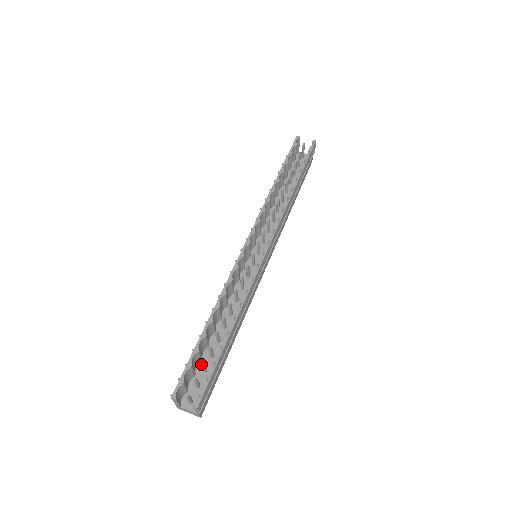
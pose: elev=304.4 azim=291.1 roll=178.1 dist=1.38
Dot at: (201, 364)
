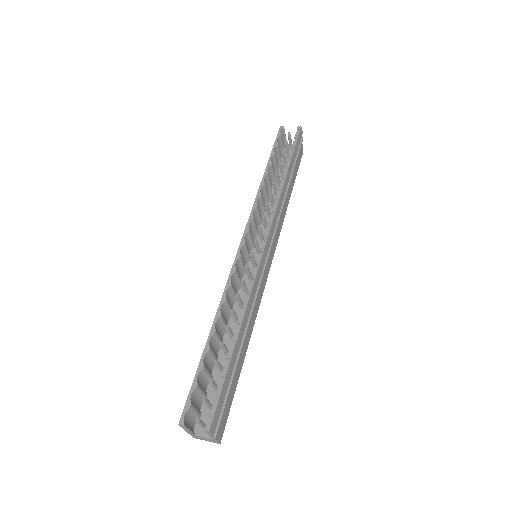
Dot at: (209, 381)
